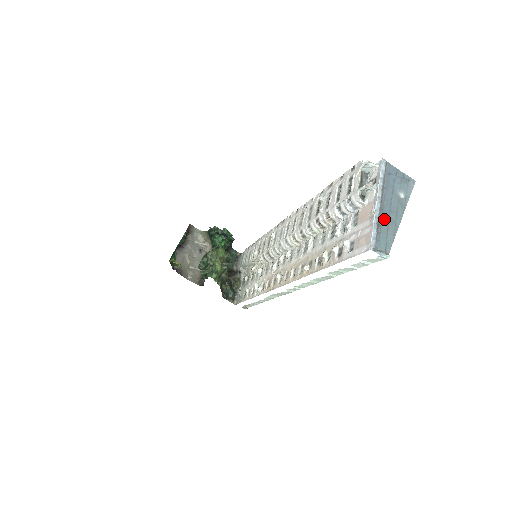
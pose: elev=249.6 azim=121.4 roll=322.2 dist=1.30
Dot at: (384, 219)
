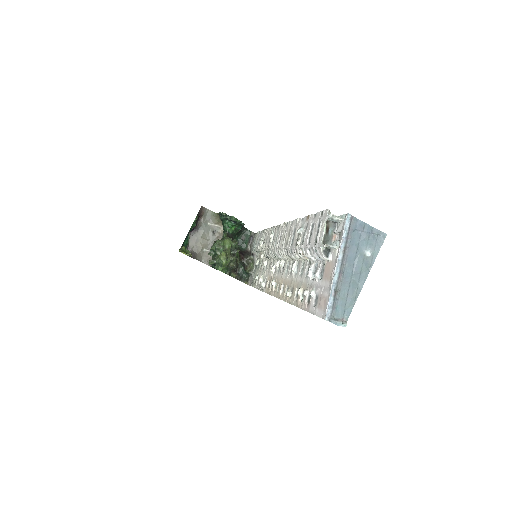
Dot at: (344, 283)
